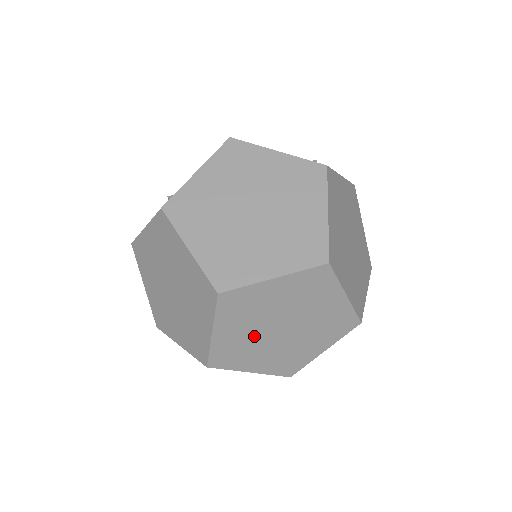
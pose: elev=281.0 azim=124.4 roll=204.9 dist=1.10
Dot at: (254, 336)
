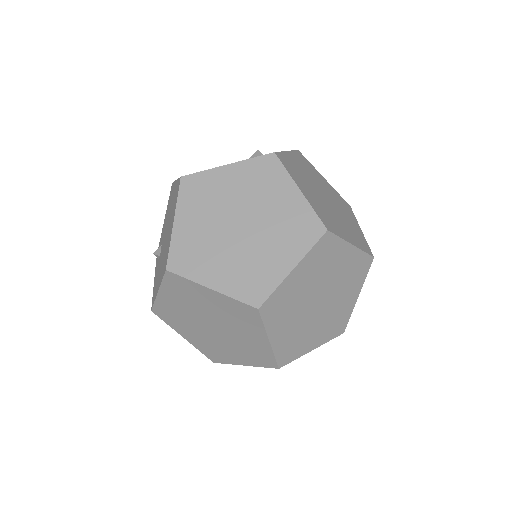
Dot at: (301, 322)
